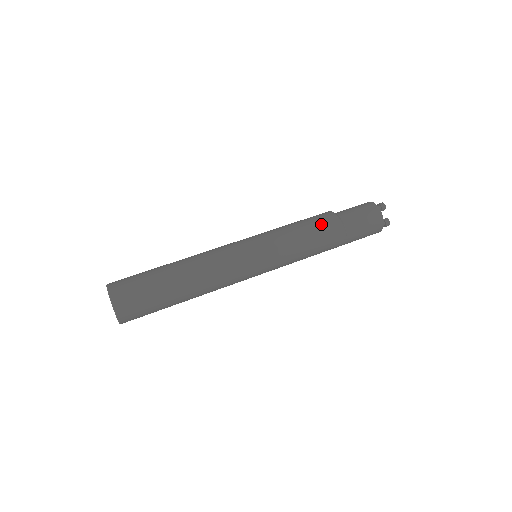
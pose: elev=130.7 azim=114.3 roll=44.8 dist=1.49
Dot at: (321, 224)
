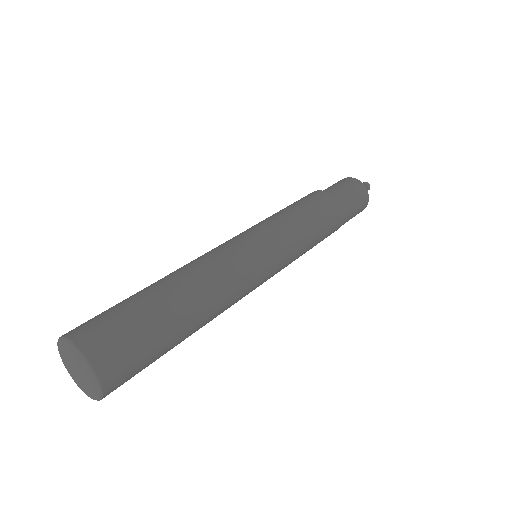
Dot at: (328, 215)
